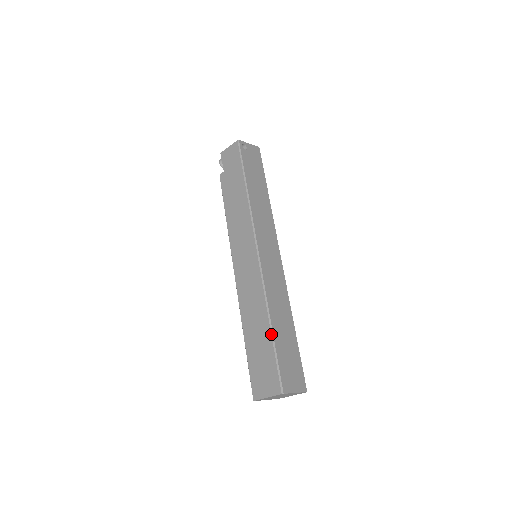
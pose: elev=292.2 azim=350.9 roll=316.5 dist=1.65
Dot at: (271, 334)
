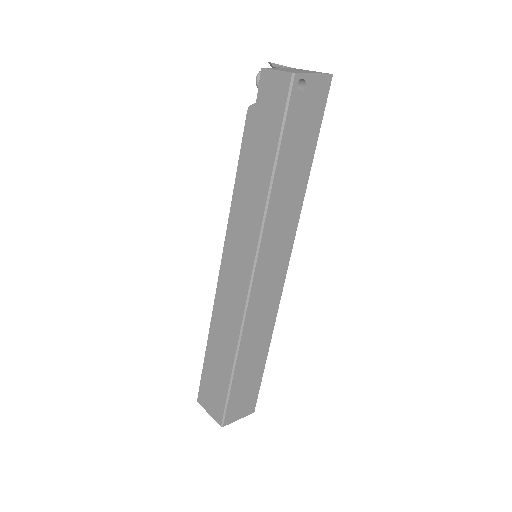
Dot at: (231, 373)
